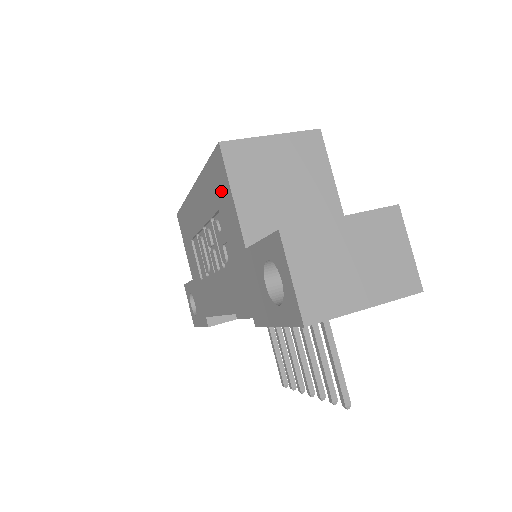
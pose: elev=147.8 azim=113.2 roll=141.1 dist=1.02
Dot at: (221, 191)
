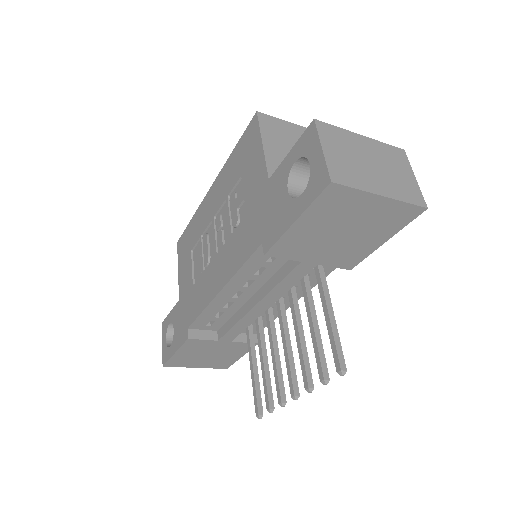
Dot at: (249, 153)
